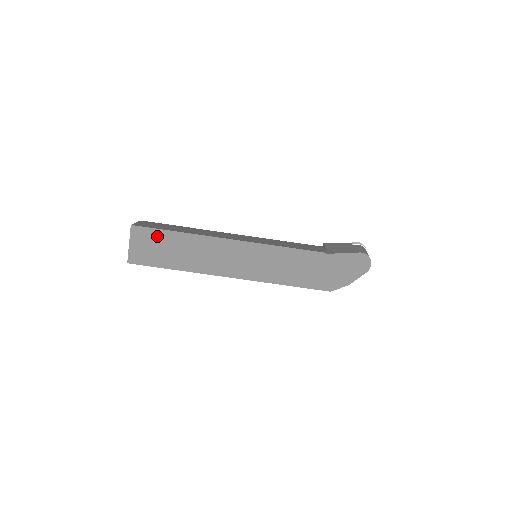
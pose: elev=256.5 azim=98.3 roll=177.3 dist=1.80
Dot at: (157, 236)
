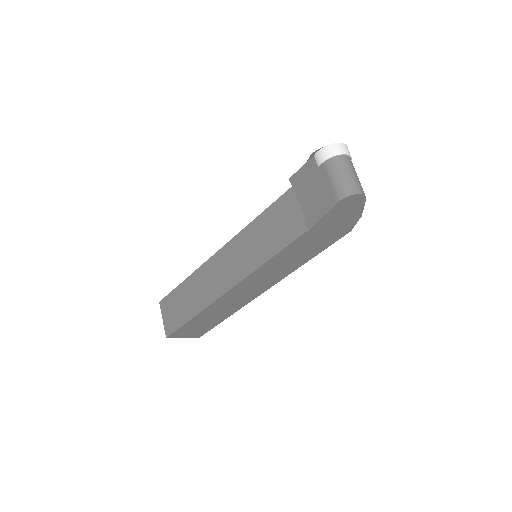
Dot at: (187, 327)
